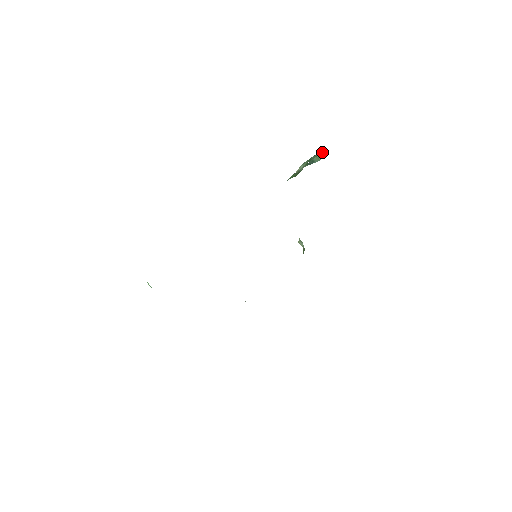
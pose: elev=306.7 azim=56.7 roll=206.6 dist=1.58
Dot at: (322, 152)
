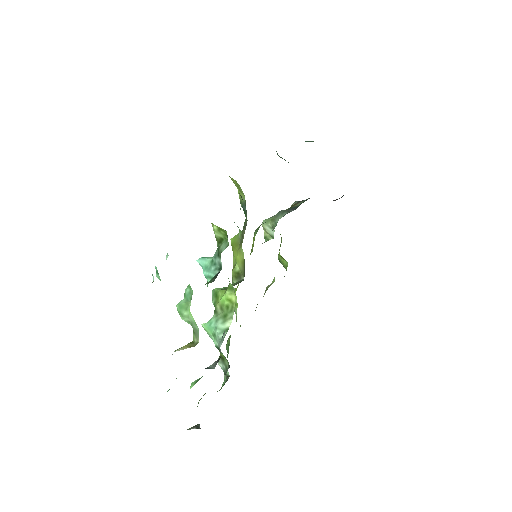
Dot at: occluded
